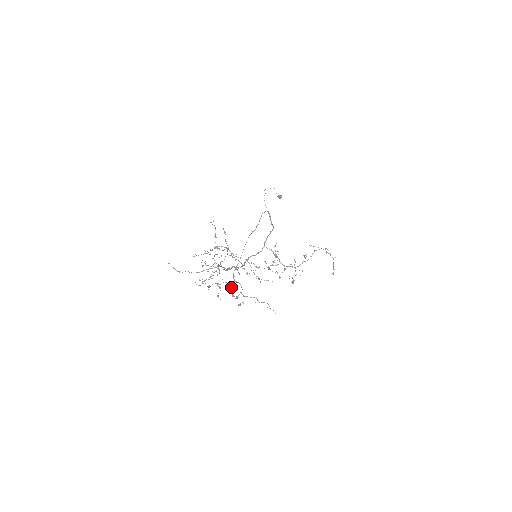
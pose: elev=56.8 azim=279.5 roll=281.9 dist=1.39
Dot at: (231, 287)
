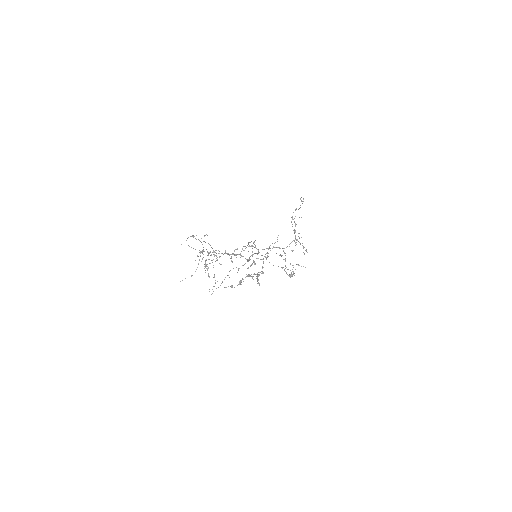
Dot at: (252, 278)
